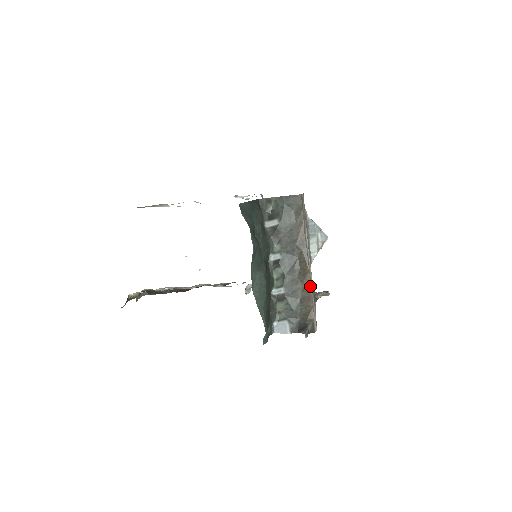
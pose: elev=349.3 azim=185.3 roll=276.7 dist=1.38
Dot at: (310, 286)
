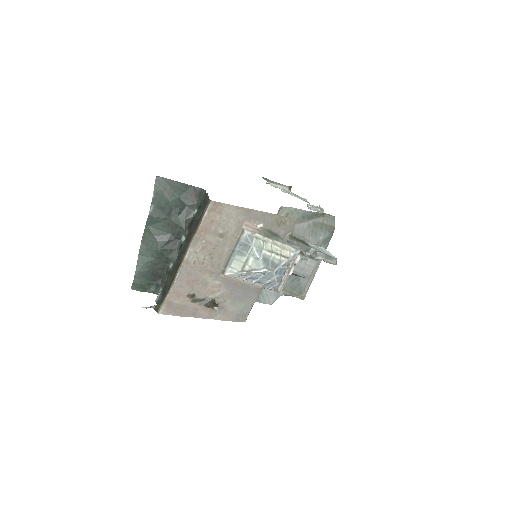
Dot at: (175, 277)
